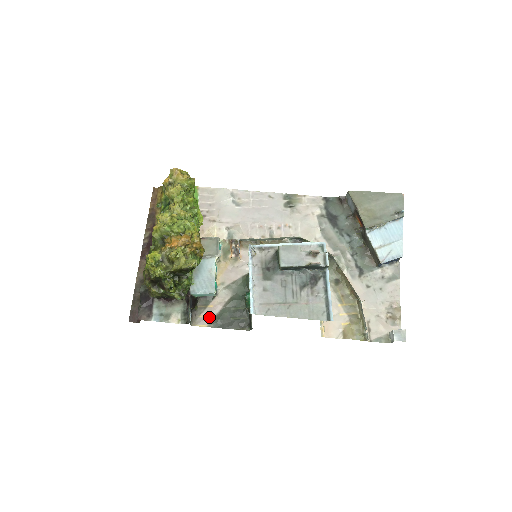
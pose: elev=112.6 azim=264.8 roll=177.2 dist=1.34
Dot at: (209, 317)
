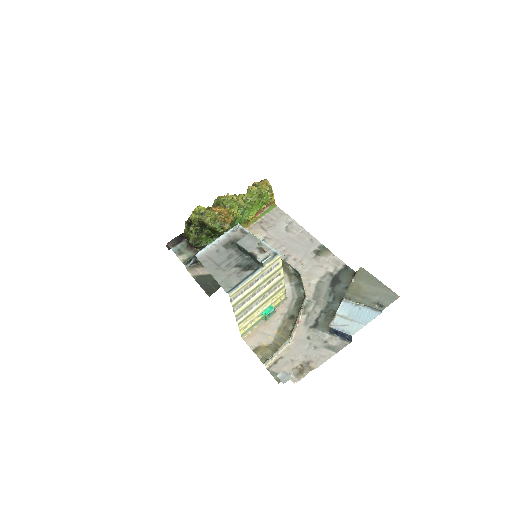
Dot at: (199, 272)
